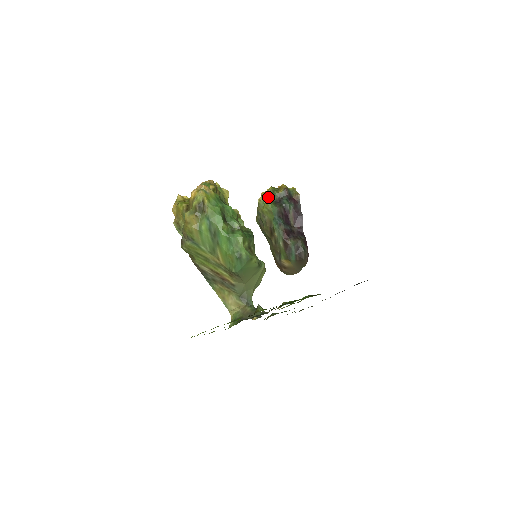
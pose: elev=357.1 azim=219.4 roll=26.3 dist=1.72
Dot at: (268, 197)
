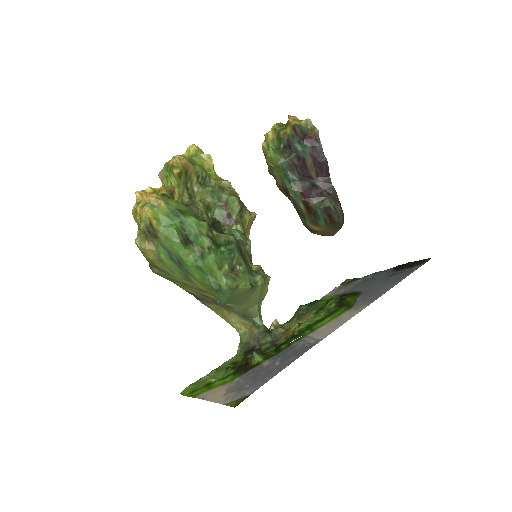
Dot at: (273, 141)
